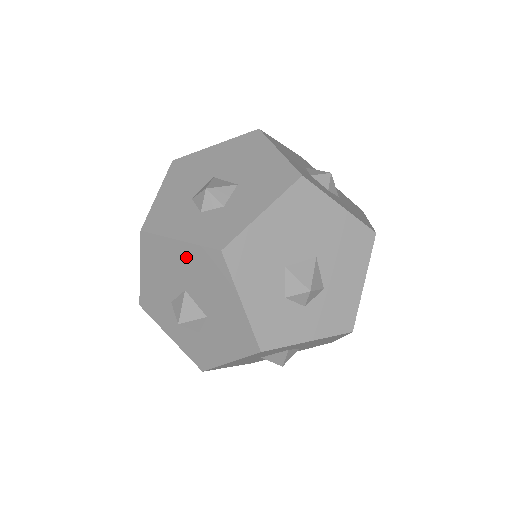
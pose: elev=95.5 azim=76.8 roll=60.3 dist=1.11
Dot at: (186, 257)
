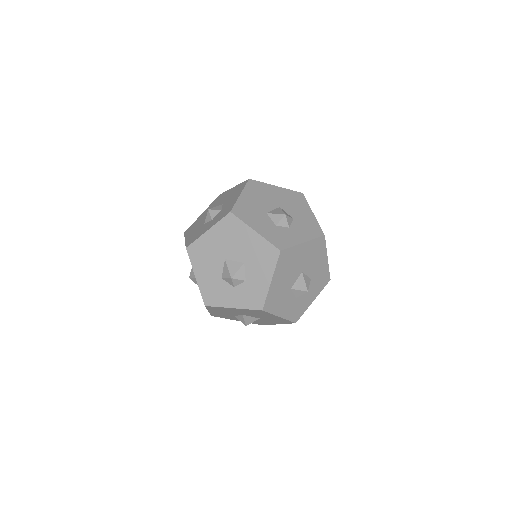
Dot at: (240, 311)
